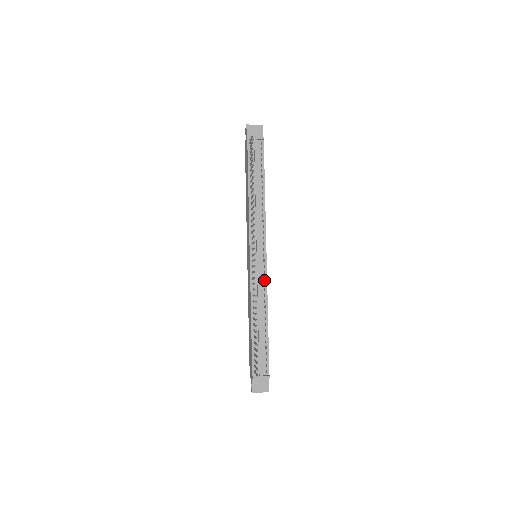
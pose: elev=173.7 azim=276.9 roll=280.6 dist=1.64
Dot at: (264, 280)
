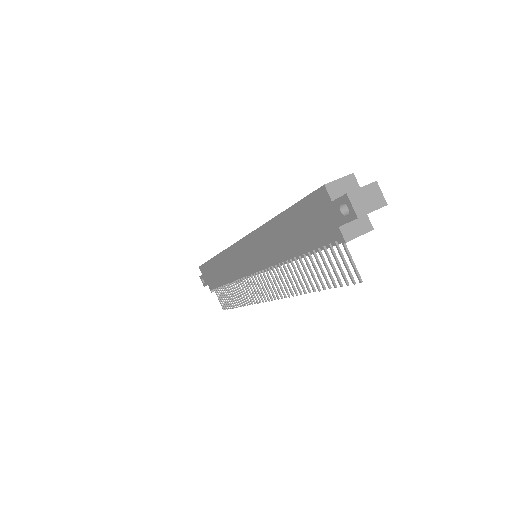
Dot at: occluded
